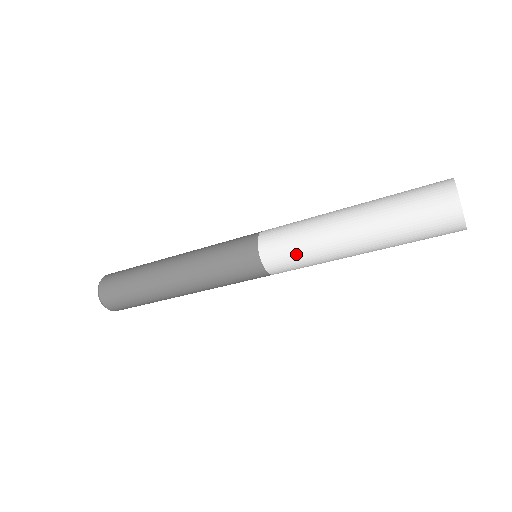
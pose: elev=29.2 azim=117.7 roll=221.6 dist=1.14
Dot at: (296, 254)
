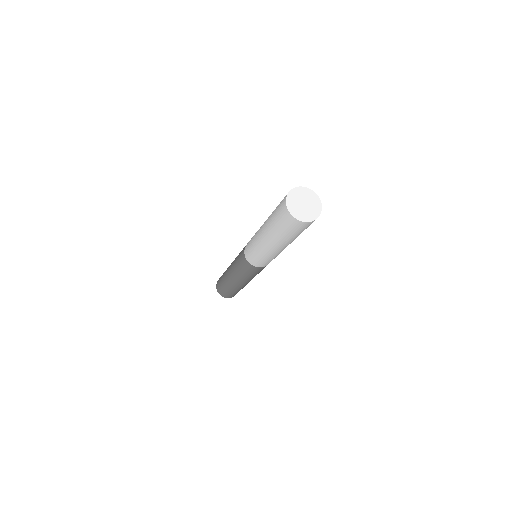
Dot at: (261, 259)
